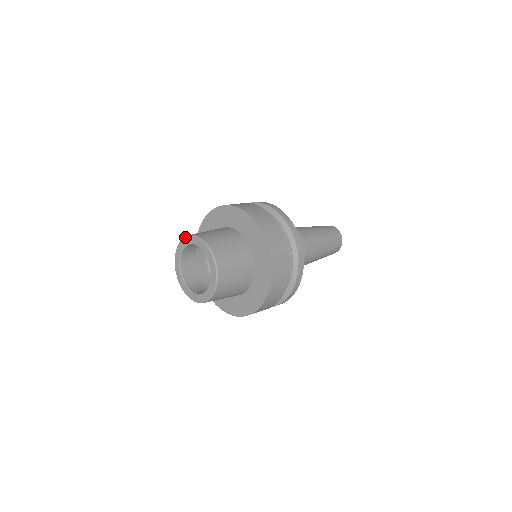
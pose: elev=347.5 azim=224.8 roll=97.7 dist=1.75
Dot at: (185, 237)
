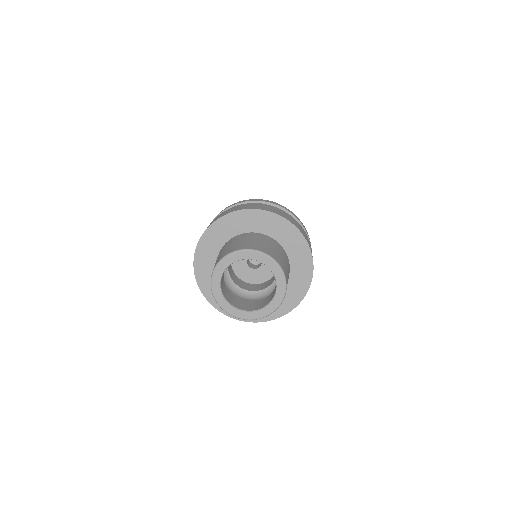
Dot at: (231, 253)
